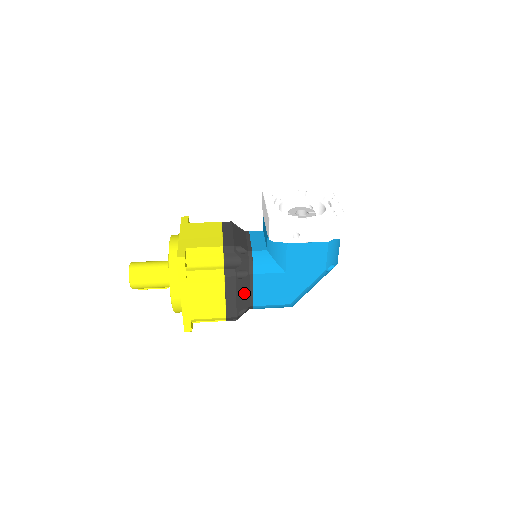
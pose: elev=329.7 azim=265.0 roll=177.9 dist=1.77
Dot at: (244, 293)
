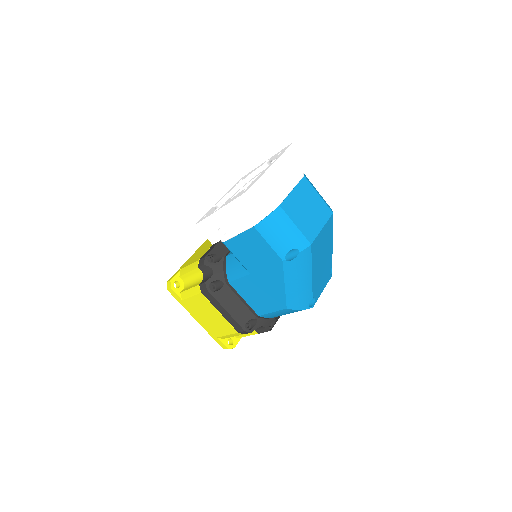
Dot at: (235, 304)
